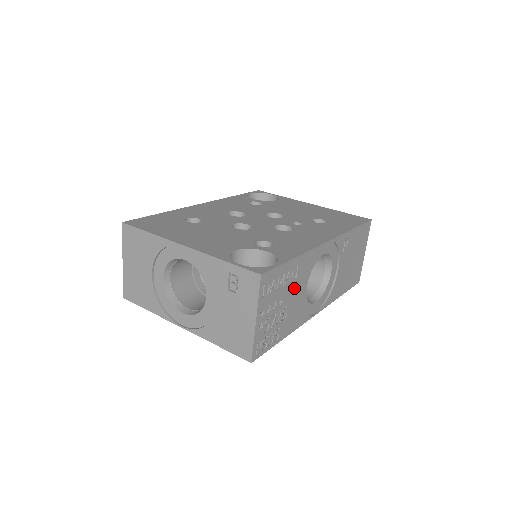
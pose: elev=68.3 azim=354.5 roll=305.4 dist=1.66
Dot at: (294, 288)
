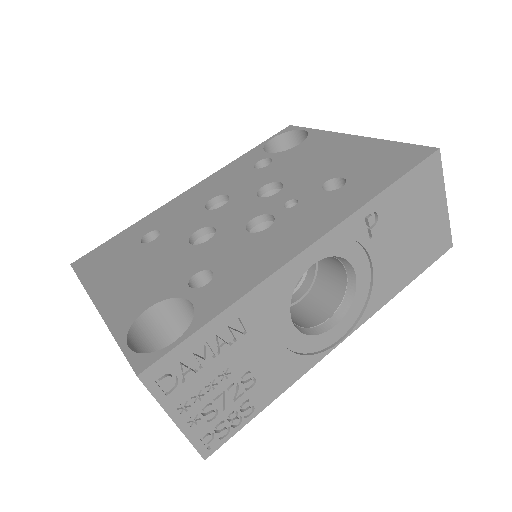
Dot at: (251, 344)
